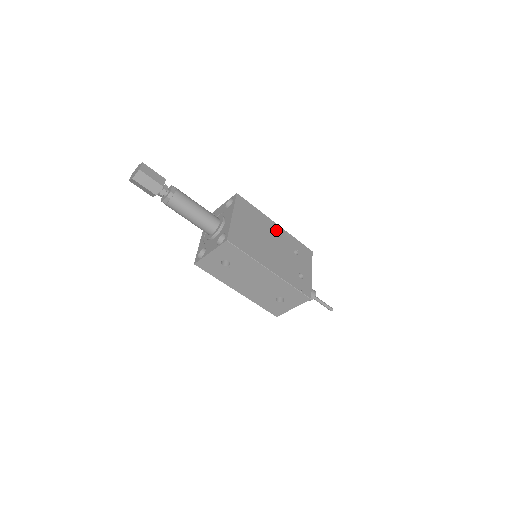
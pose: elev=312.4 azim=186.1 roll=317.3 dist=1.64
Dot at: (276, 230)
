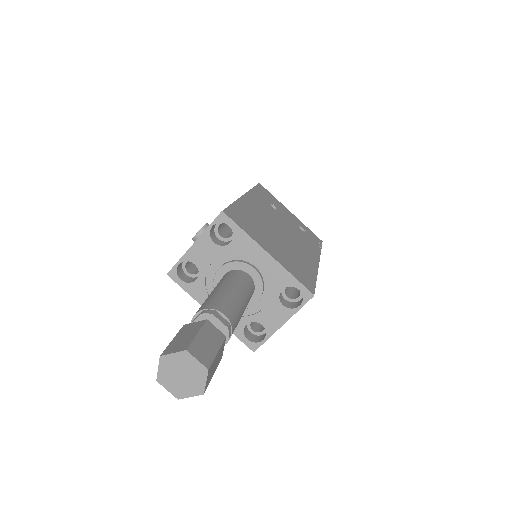
Dot at: (255, 204)
